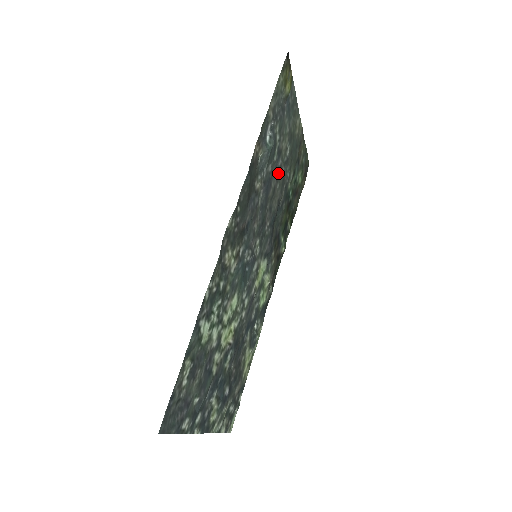
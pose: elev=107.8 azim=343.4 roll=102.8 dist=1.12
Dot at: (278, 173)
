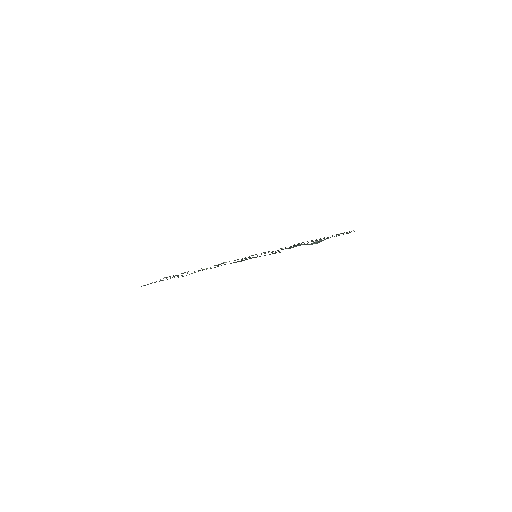
Dot at: (312, 241)
